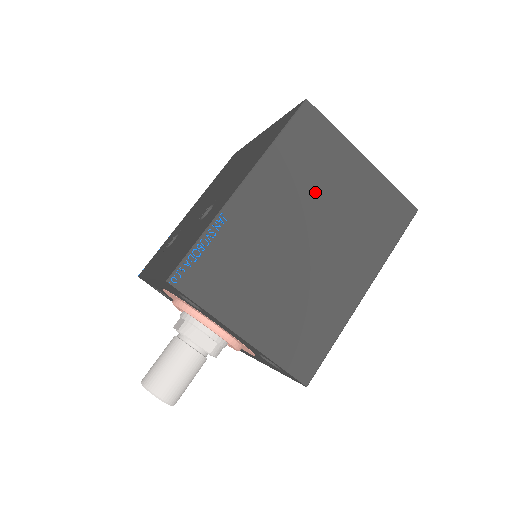
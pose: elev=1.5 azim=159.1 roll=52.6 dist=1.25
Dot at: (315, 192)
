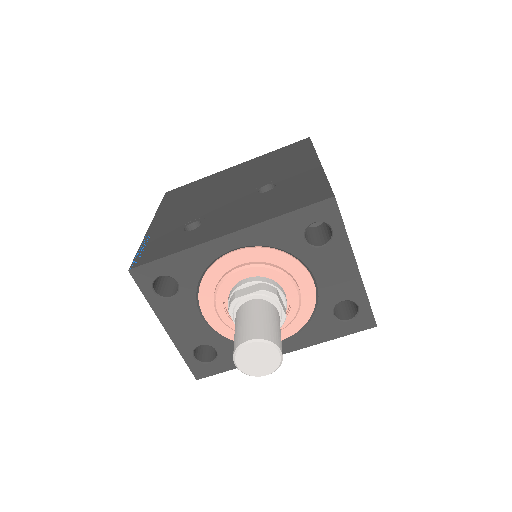
Dot at: occluded
